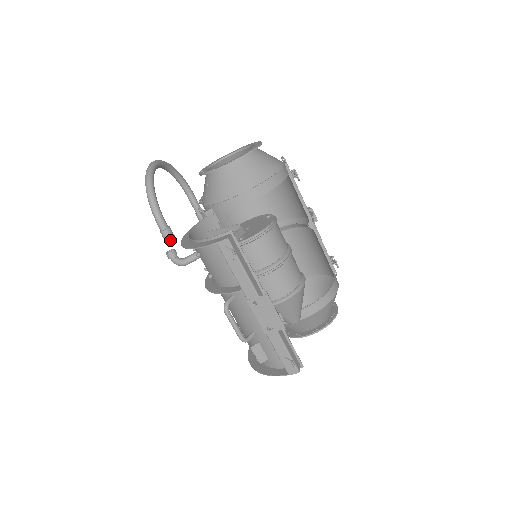
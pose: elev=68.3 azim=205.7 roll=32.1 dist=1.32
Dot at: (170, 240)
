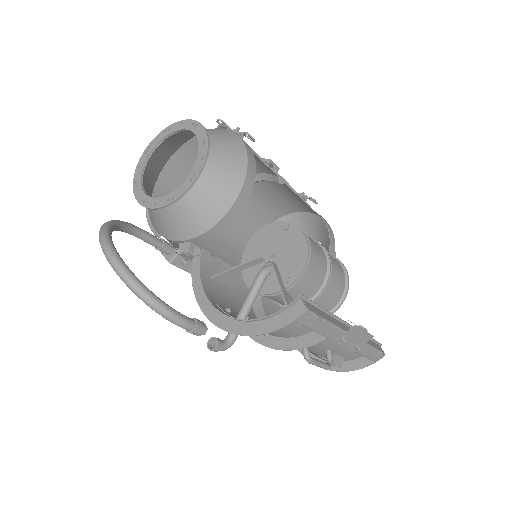
Dot at: (204, 332)
